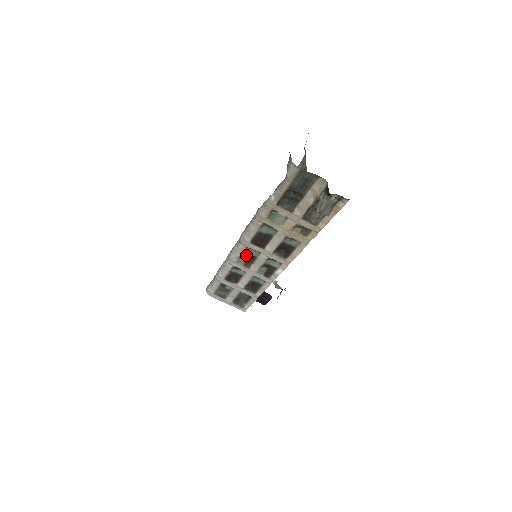
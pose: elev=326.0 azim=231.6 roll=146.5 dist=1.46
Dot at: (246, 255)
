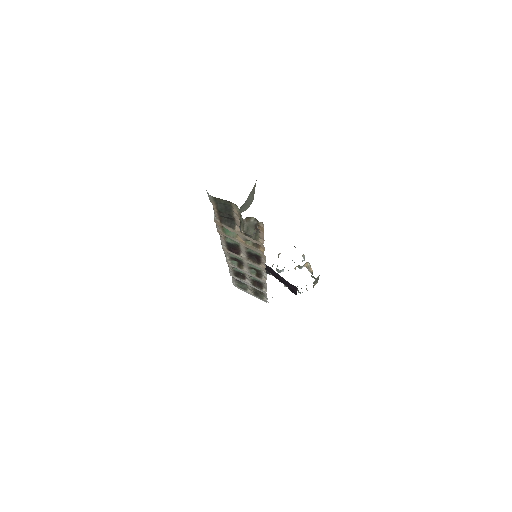
Dot at: (235, 258)
